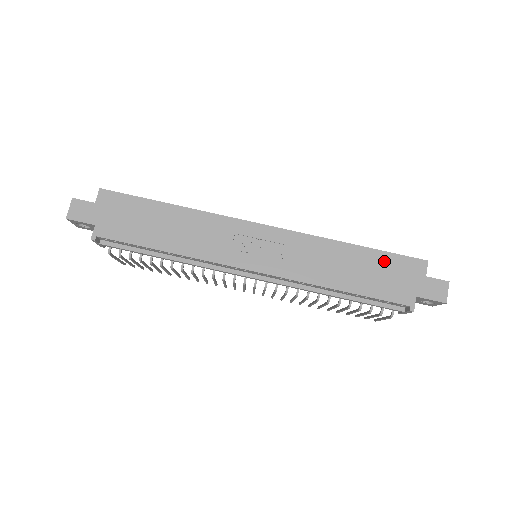
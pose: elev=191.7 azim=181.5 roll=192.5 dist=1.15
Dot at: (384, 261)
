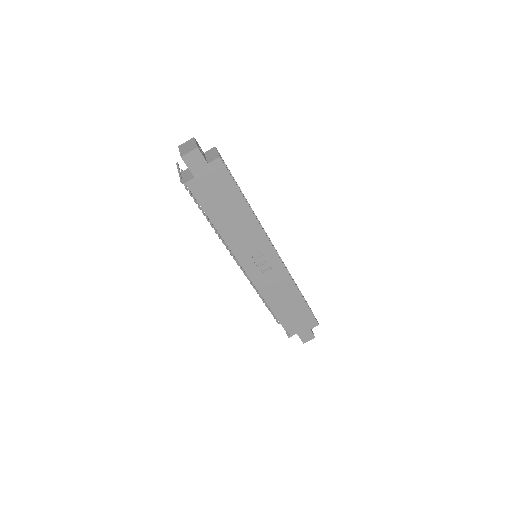
Dot at: (304, 312)
